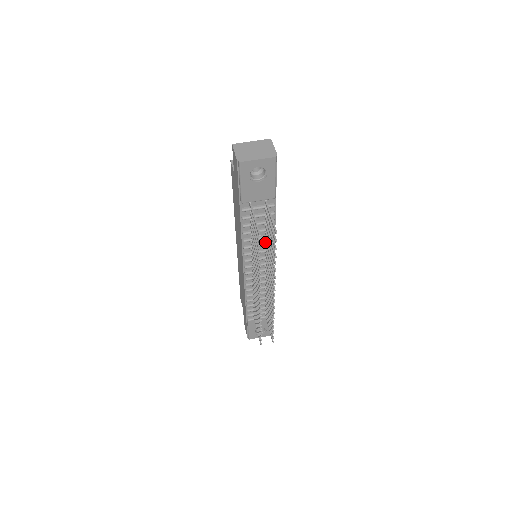
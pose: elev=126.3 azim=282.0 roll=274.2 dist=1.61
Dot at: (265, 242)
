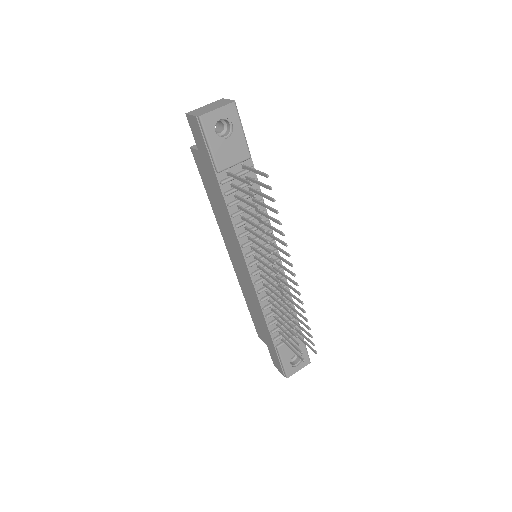
Dot at: (259, 224)
